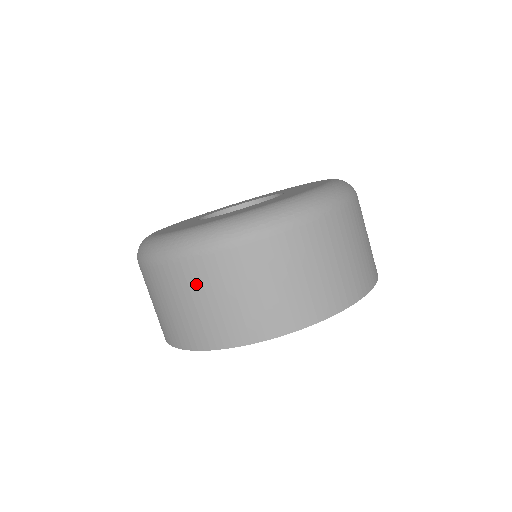
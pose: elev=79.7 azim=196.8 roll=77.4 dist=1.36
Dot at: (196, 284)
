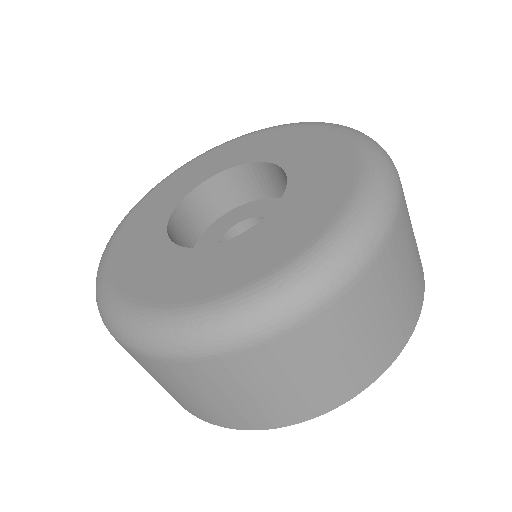
Dot at: (250, 376)
